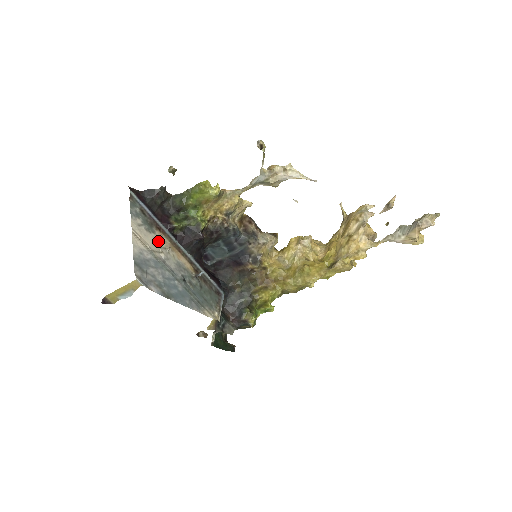
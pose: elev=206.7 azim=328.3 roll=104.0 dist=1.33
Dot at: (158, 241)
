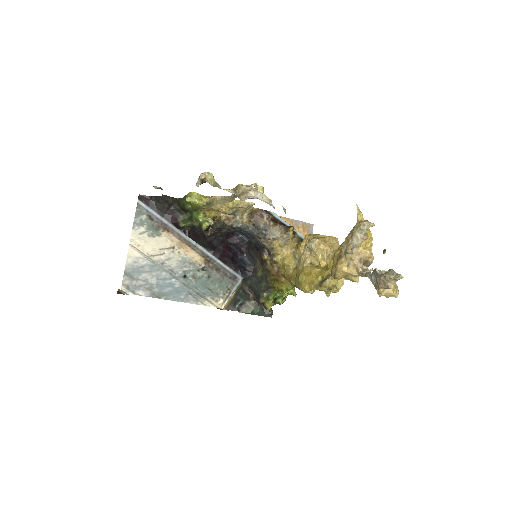
Dot at: (162, 243)
